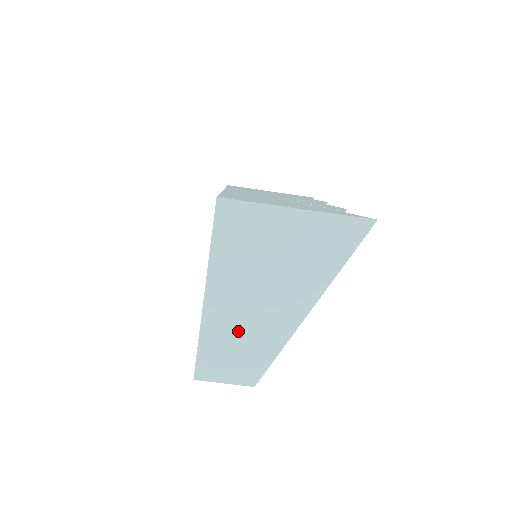
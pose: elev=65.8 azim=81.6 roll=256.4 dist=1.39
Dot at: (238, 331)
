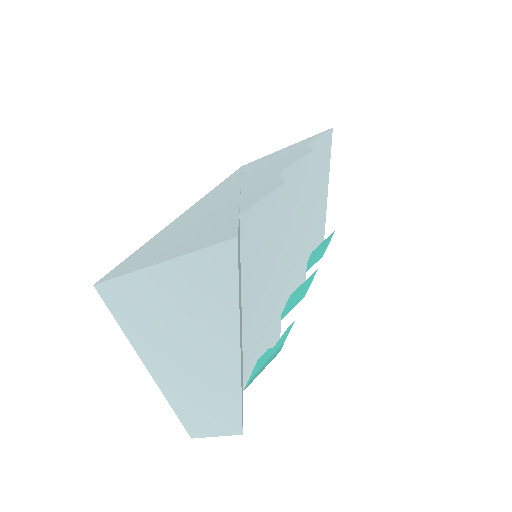
Dot at: (194, 391)
